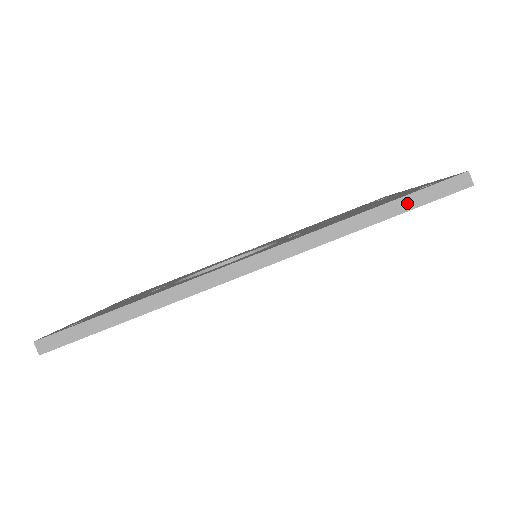
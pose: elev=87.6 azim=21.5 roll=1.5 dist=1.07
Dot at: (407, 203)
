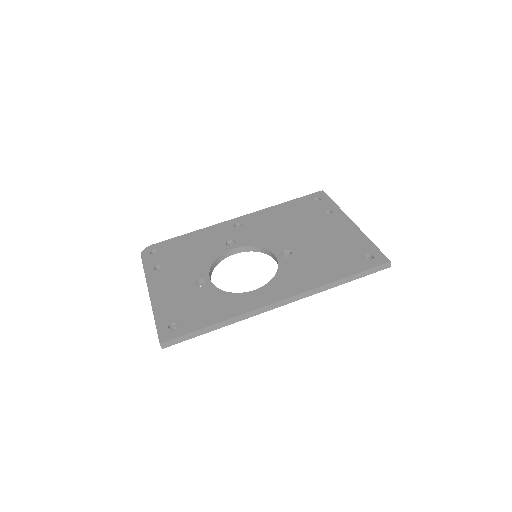
Dot at: (360, 275)
